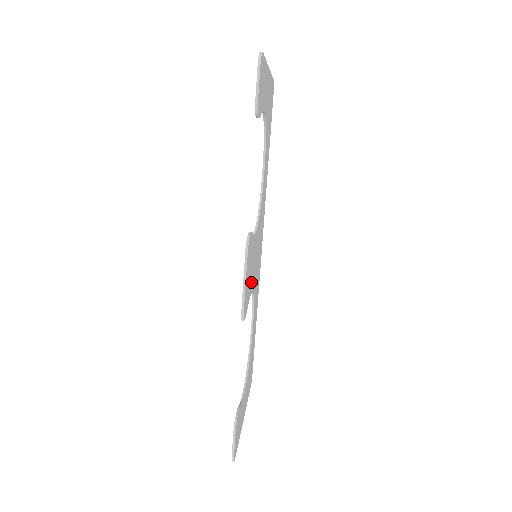
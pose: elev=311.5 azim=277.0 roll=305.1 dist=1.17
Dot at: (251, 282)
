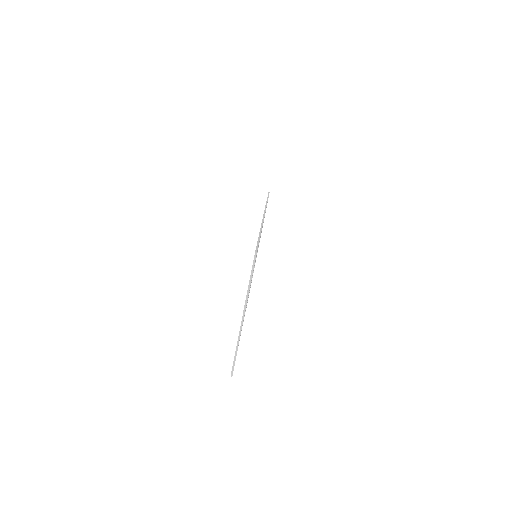
Dot at: occluded
